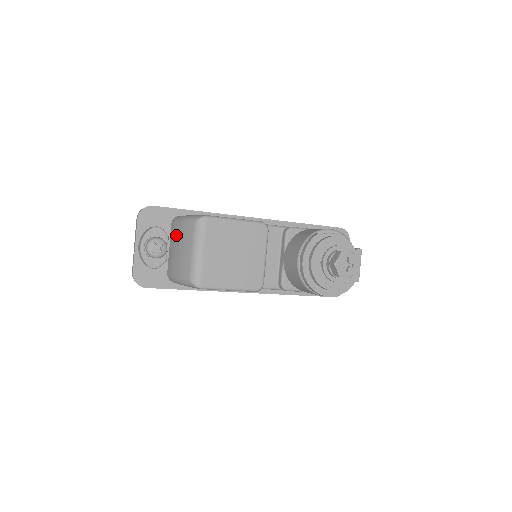
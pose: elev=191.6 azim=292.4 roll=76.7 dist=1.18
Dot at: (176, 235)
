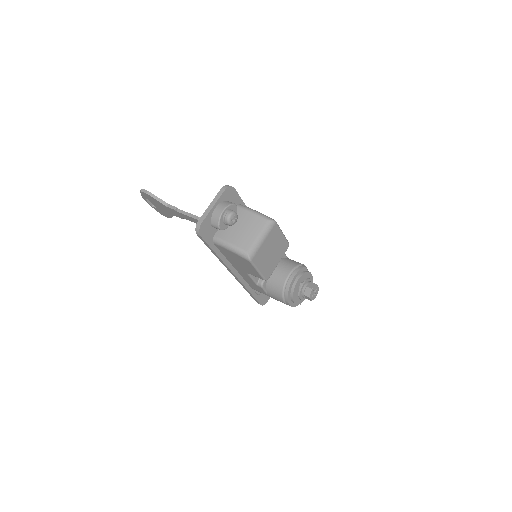
Dot at: (242, 217)
